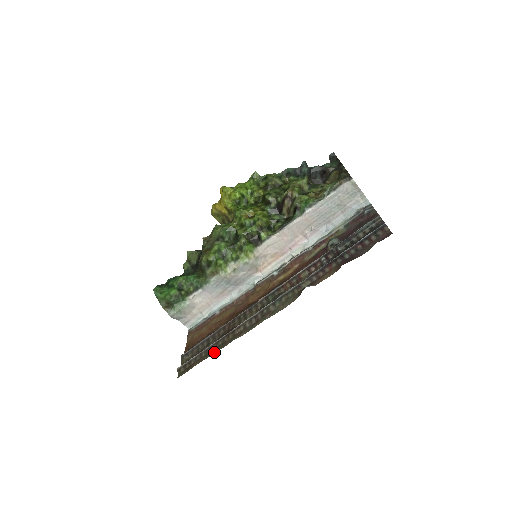
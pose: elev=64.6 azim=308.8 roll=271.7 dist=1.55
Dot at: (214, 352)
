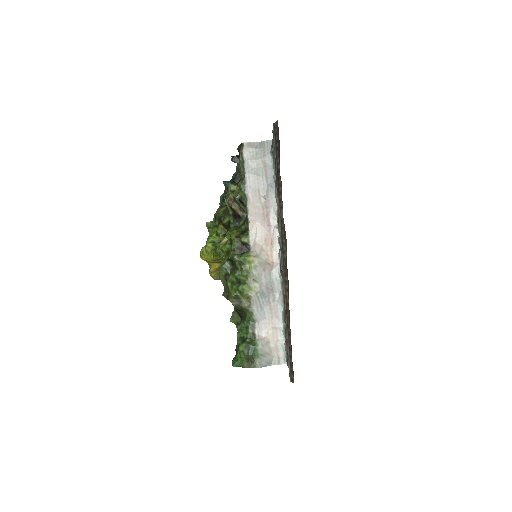
Dot at: occluded
